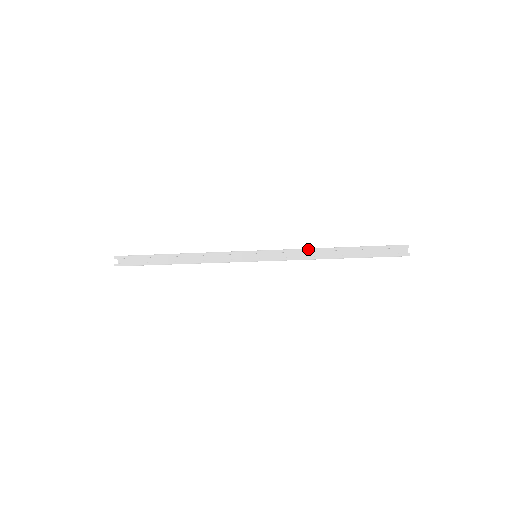
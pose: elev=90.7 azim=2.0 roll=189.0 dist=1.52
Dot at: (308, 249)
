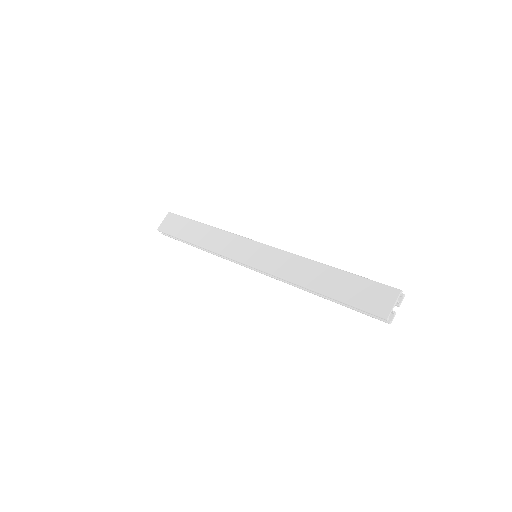
Dot at: (290, 282)
